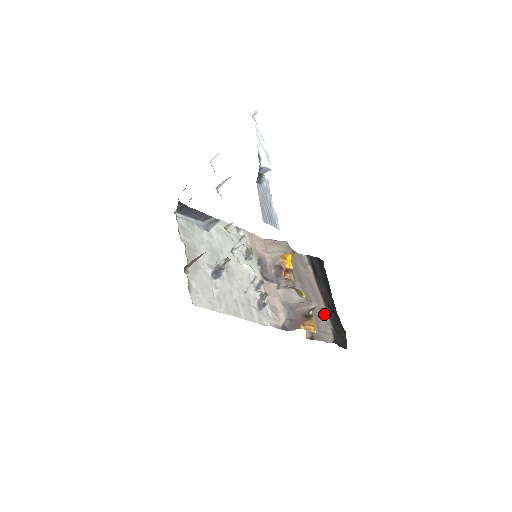
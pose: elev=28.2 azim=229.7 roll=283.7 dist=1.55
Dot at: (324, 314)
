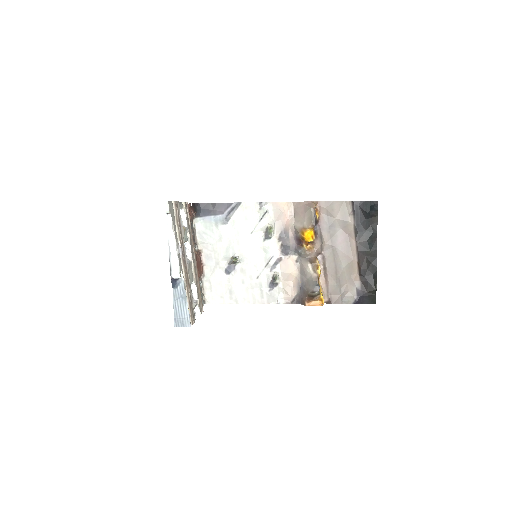
Dot at: (355, 272)
